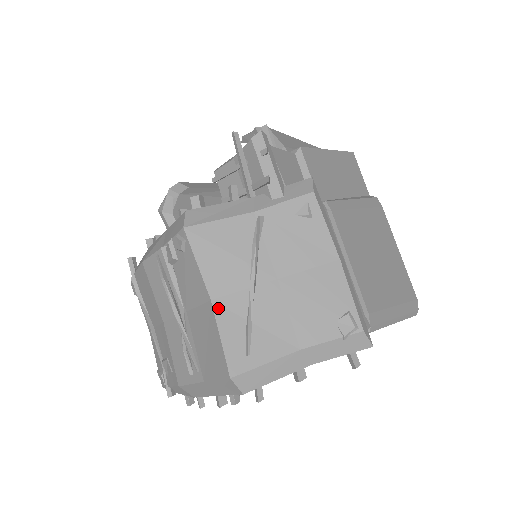
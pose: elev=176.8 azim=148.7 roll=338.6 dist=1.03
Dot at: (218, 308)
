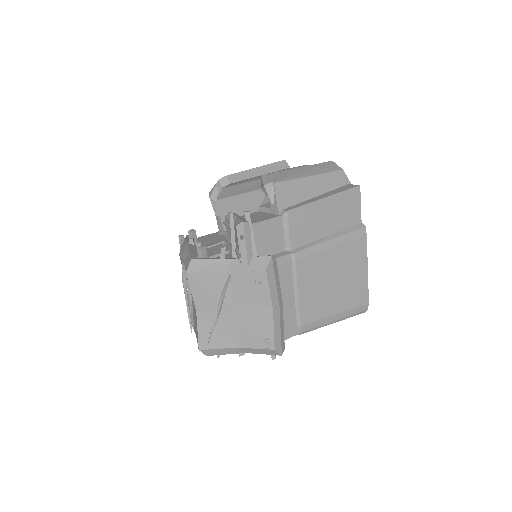
Dot at: (199, 316)
